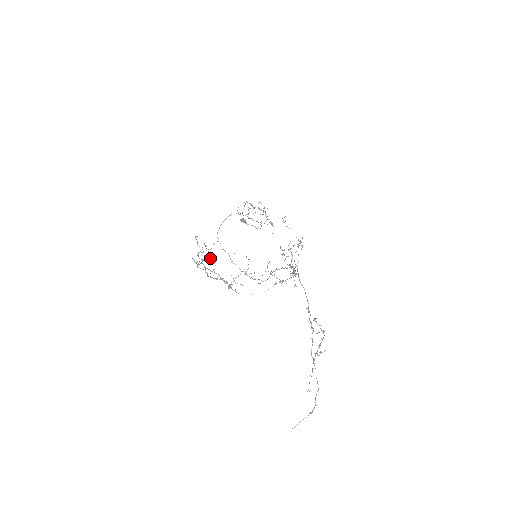
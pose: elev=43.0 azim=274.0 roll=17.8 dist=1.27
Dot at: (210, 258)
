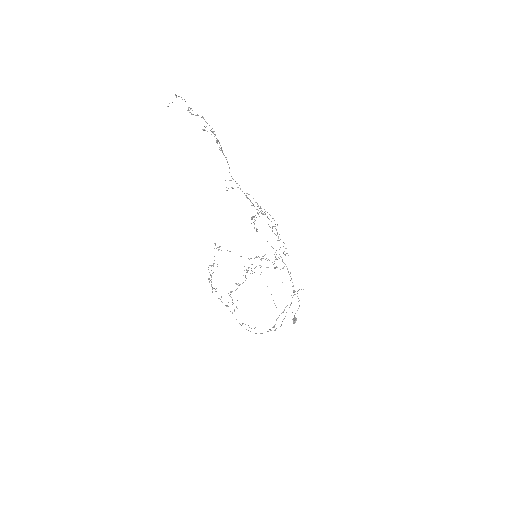
Dot at: (211, 265)
